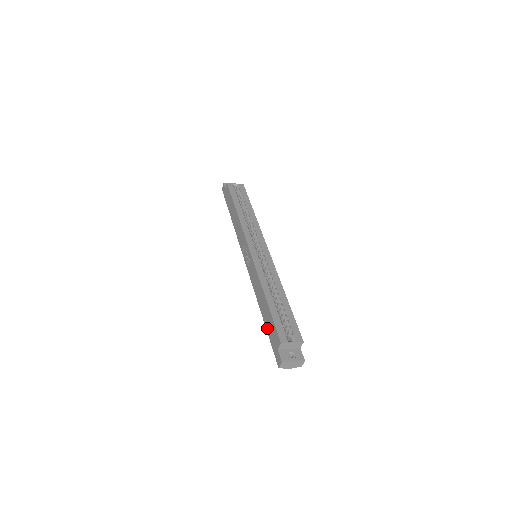
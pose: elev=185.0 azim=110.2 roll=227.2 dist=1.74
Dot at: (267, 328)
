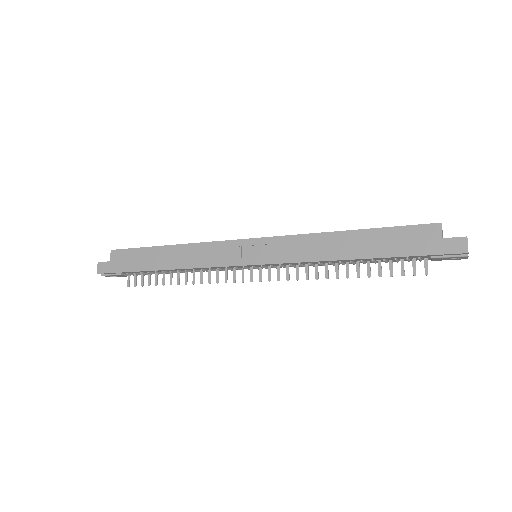
Dot at: (391, 252)
